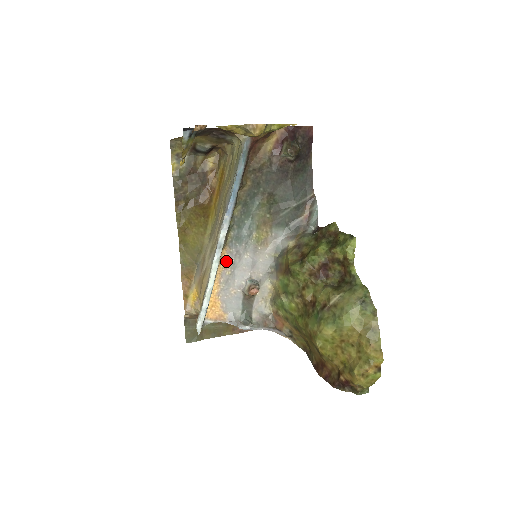
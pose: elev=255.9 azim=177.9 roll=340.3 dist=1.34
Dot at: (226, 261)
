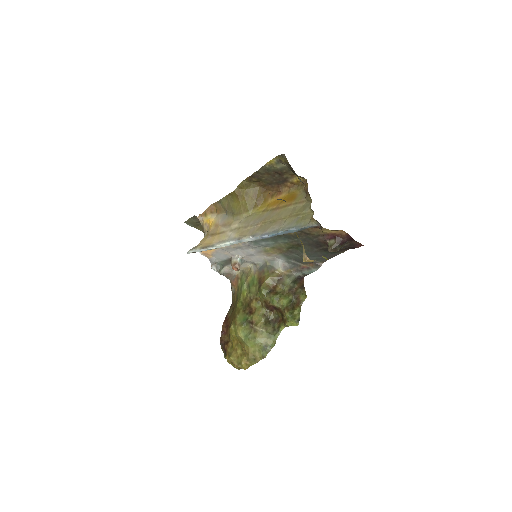
Dot at: (238, 243)
